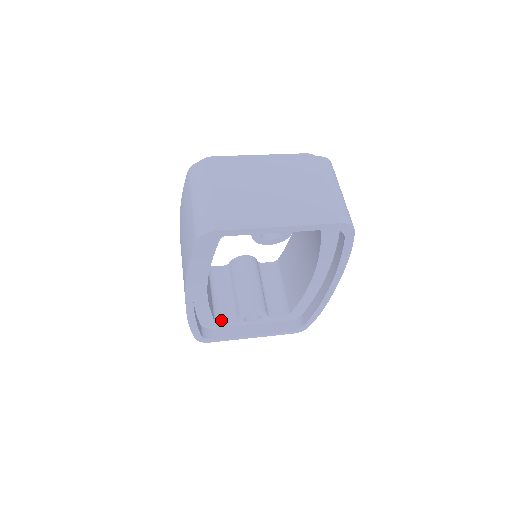
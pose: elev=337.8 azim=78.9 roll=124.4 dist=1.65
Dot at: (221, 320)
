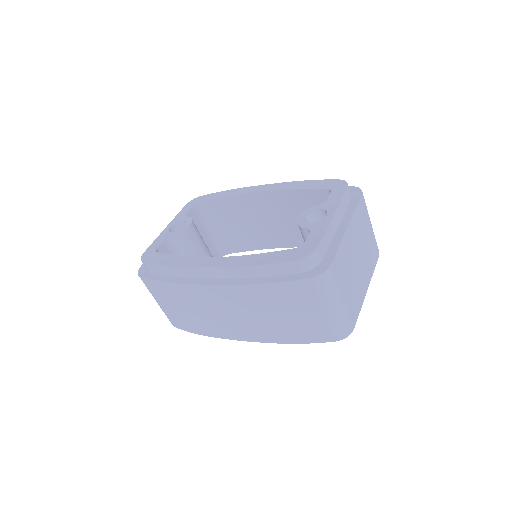
Dot at: occluded
